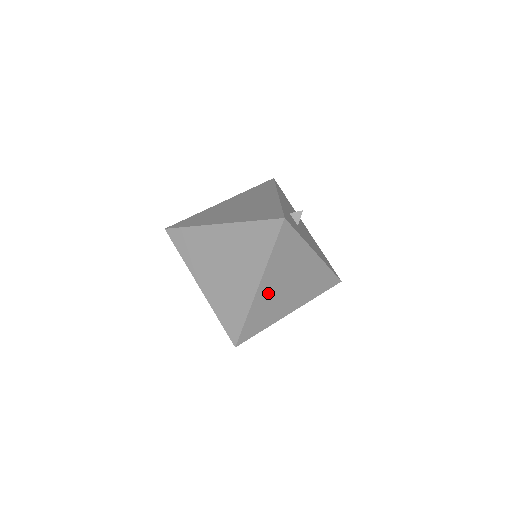
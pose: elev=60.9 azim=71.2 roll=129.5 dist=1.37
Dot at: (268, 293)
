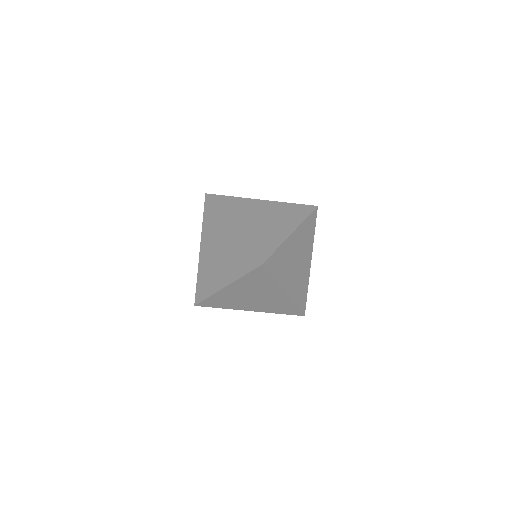
Dot at: (291, 248)
